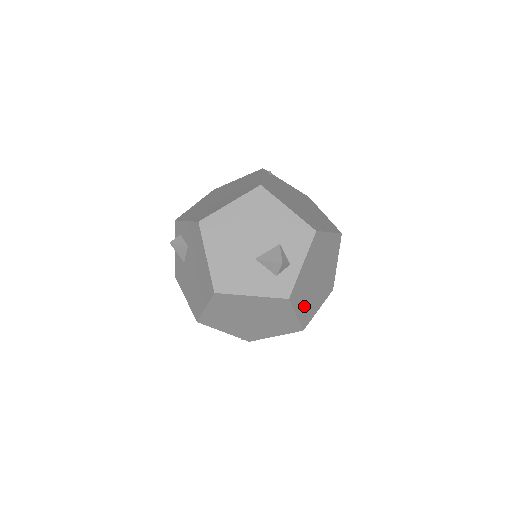
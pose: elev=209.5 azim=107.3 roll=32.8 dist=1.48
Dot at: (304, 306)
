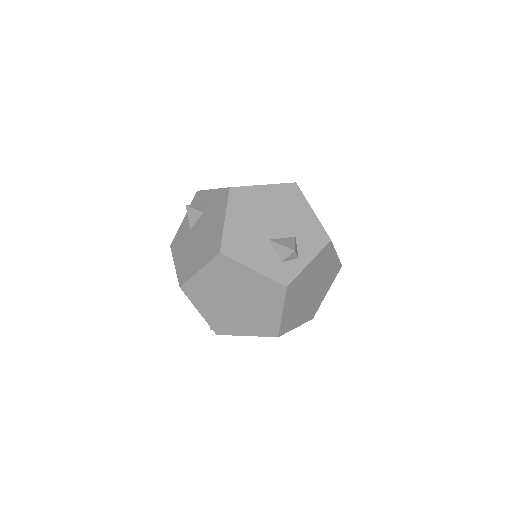
Dot at: (291, 310)
